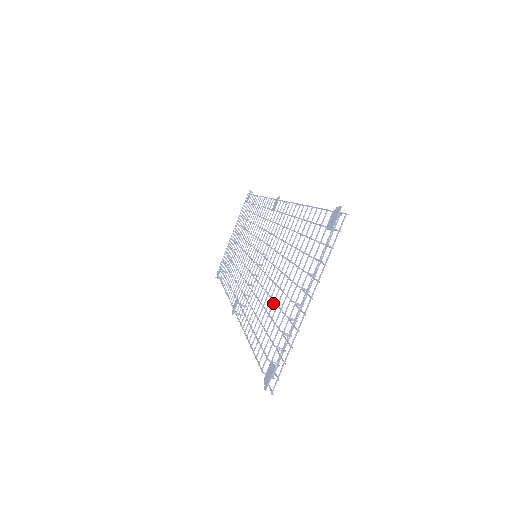
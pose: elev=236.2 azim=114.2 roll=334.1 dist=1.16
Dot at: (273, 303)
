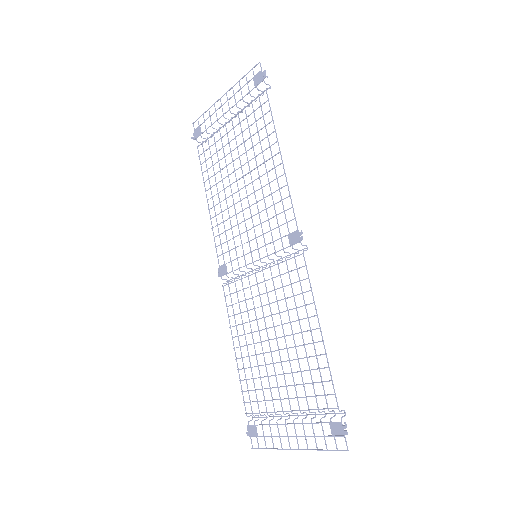
Dot at: occluded
